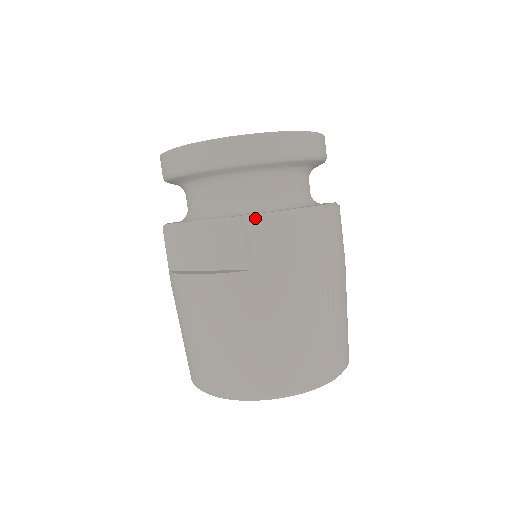
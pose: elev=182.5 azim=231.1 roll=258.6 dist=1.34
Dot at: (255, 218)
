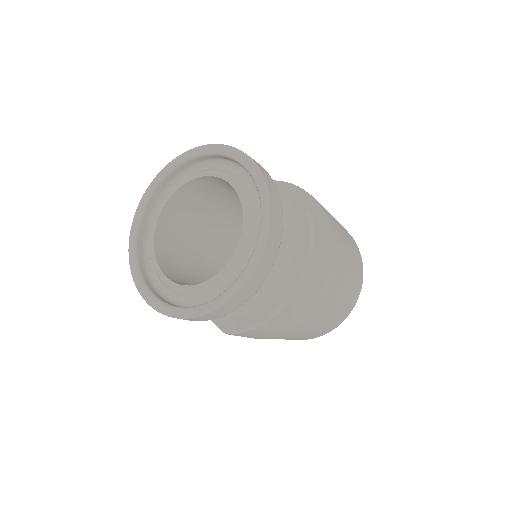
Dot at: (232, 334)
